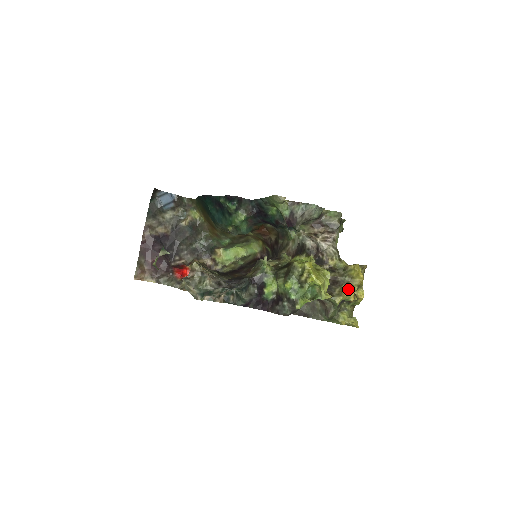
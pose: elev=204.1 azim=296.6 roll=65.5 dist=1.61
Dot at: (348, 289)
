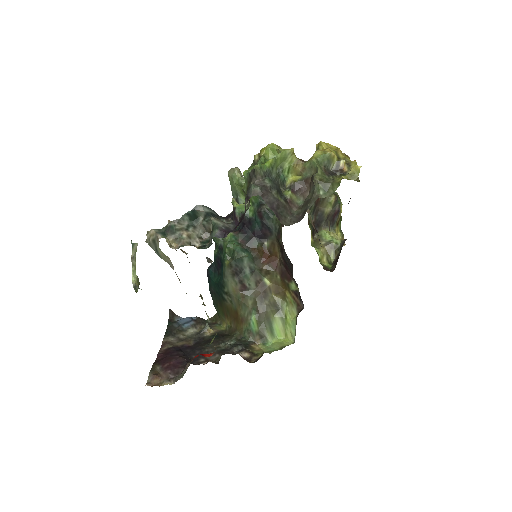
Dot at: occluded
